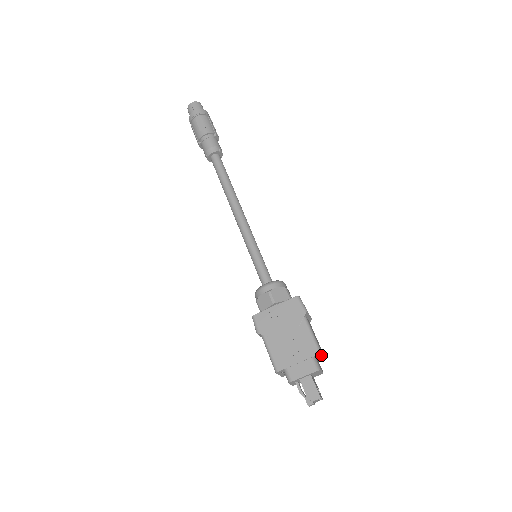
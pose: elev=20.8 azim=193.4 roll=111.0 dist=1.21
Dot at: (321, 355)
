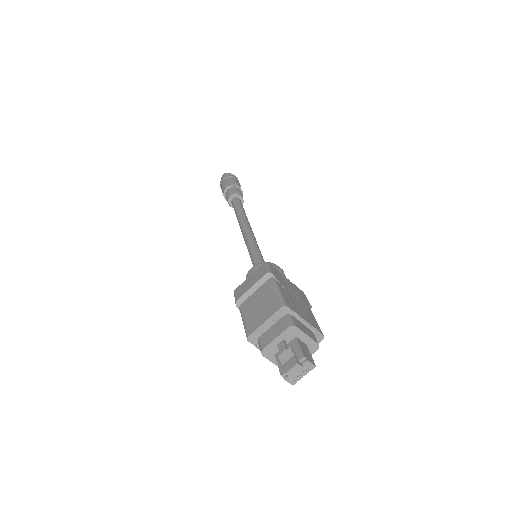
Dot at: occluded
